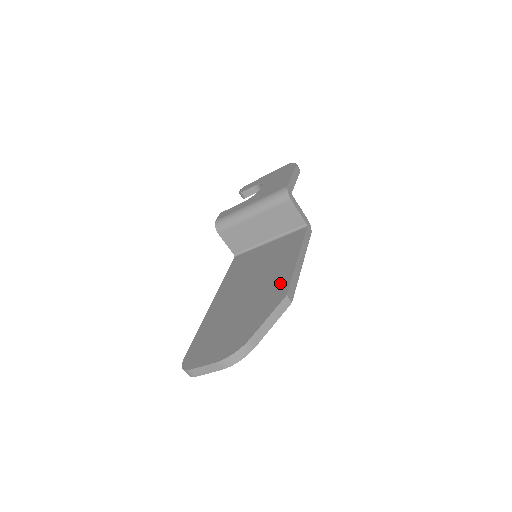
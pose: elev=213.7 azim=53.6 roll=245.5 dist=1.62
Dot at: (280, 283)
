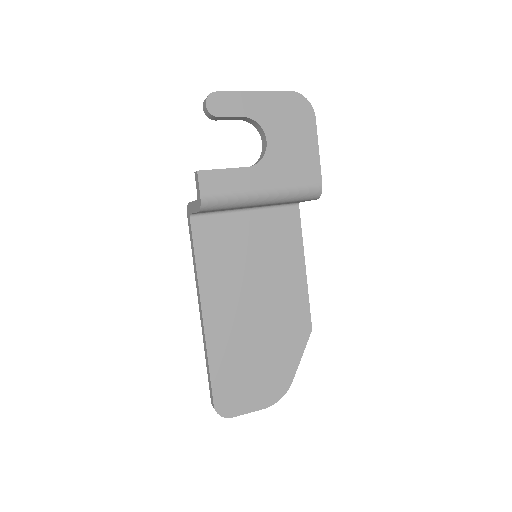
Dot at: (298, 308)
